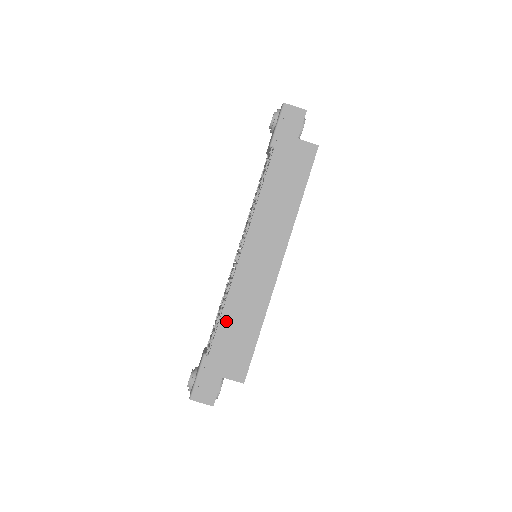
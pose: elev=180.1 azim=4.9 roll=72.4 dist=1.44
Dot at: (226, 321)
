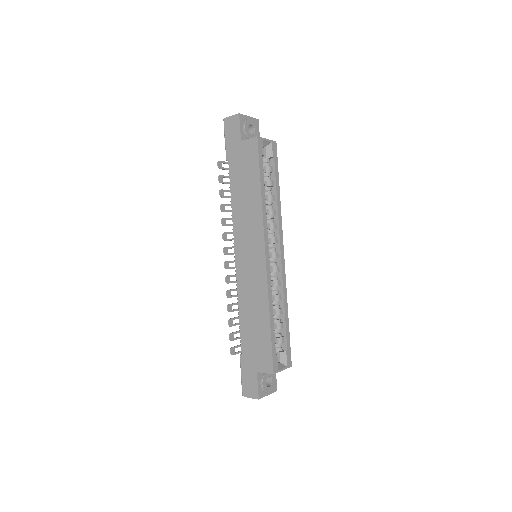
Dot at: (244, 322)
